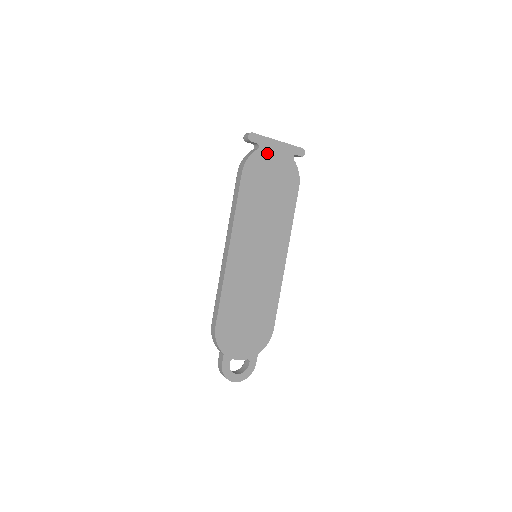
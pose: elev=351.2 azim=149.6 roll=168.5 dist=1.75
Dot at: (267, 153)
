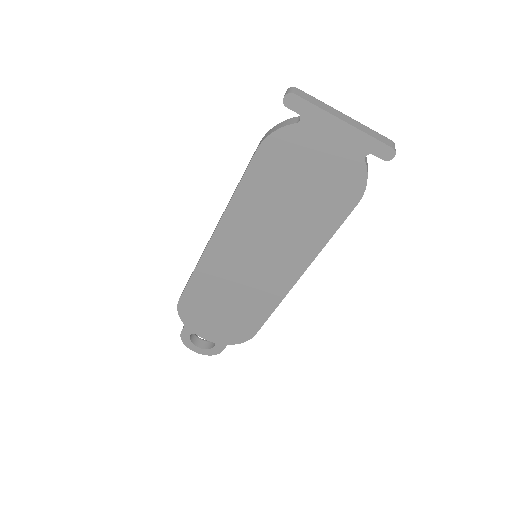
Dot at: (313, 134)
